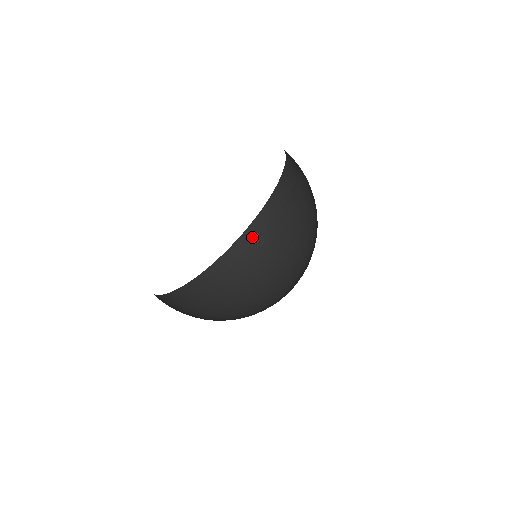
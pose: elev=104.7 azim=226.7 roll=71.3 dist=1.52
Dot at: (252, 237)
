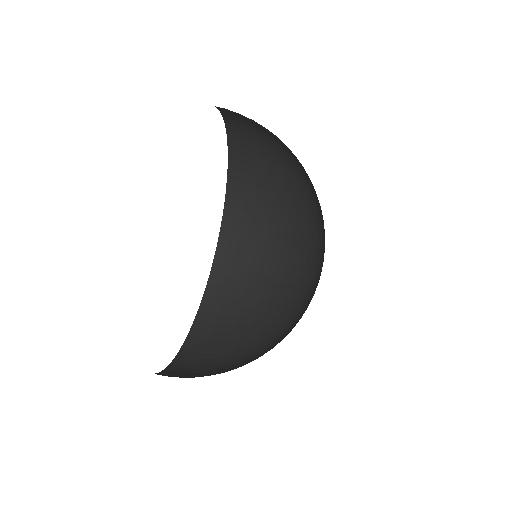
Dot at: (231, 237)
